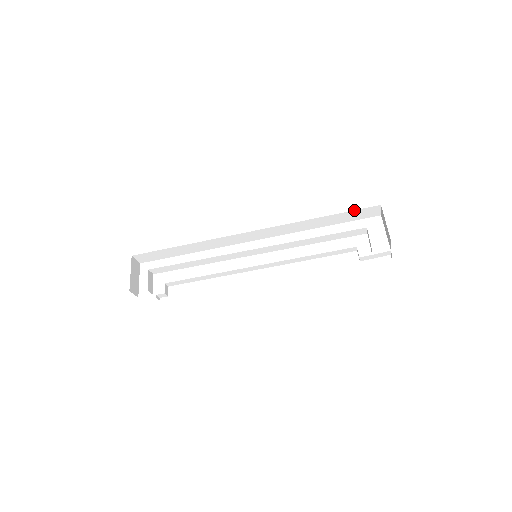
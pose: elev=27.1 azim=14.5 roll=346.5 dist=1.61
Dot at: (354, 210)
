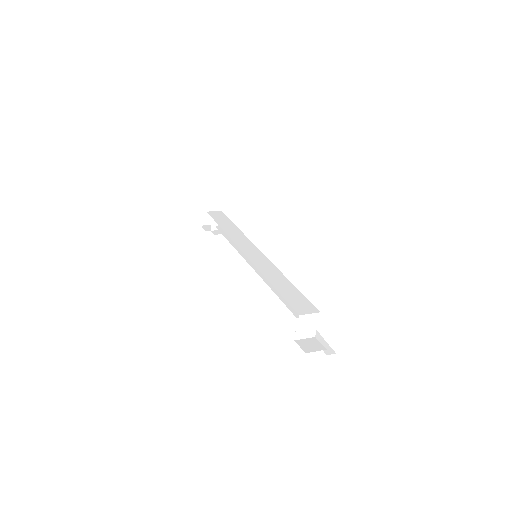
Dot at: occluded
